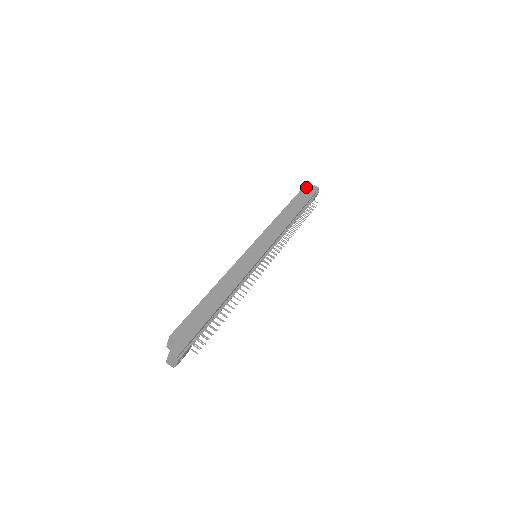
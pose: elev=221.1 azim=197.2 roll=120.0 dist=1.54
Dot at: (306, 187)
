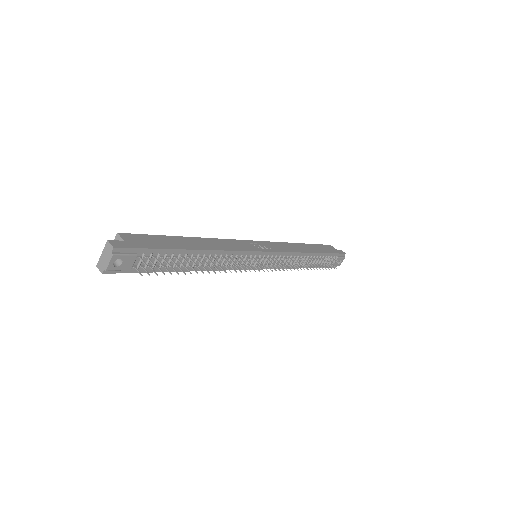
Dot at: (331, 246)
